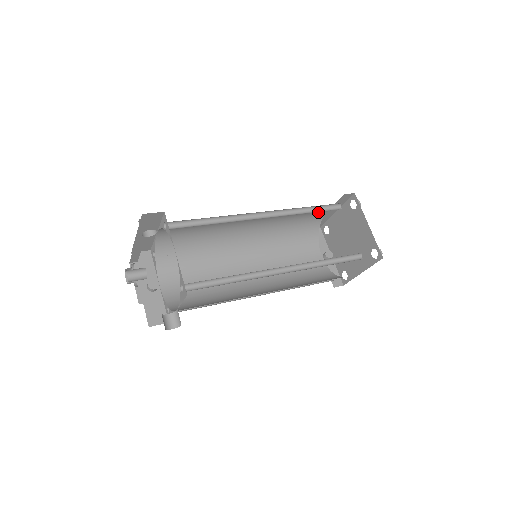
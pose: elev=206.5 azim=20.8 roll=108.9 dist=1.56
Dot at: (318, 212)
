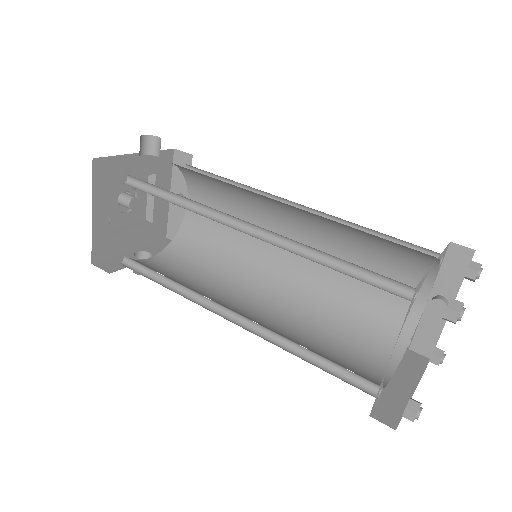
Dot at: occluded
